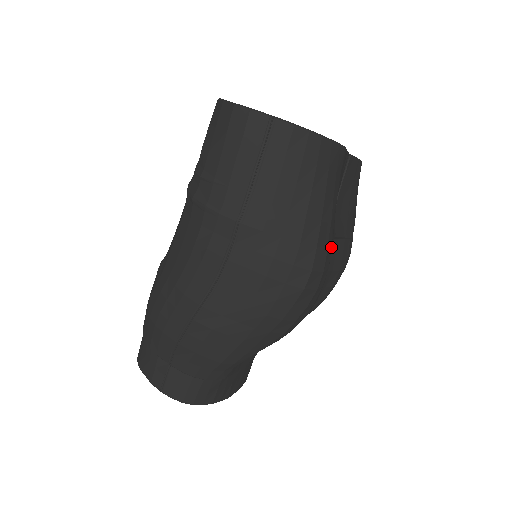
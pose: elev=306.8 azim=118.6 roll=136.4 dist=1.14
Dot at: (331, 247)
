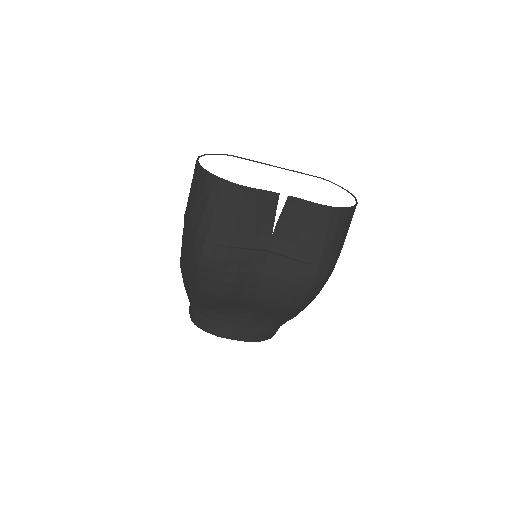
Dot at: (268, 258)
